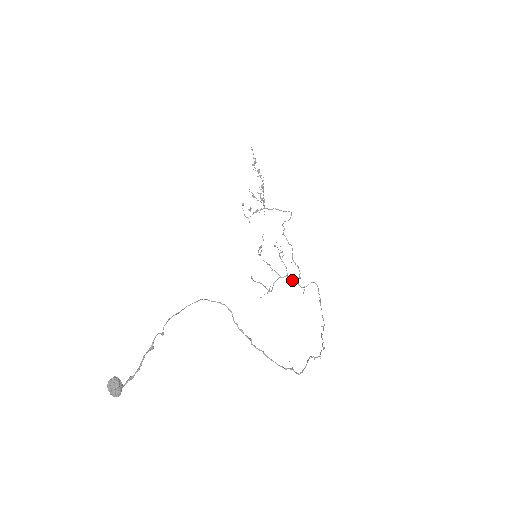
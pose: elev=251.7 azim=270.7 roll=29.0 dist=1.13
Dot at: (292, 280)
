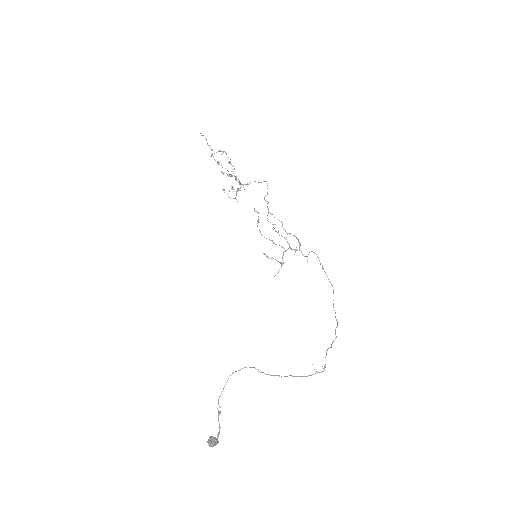
Dot at: (295, 251)
